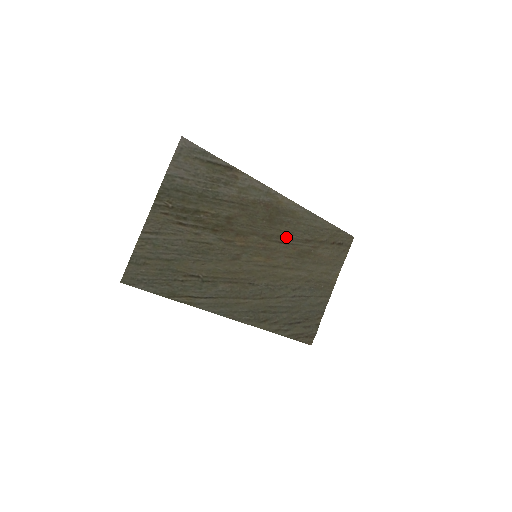
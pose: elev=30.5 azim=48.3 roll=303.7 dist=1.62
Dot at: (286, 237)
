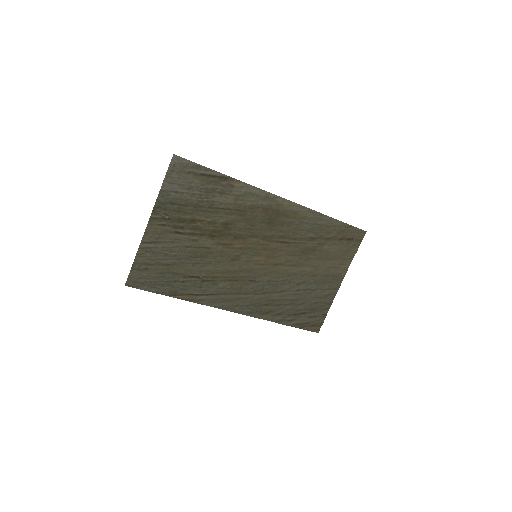
Dot at: (288, 237)
